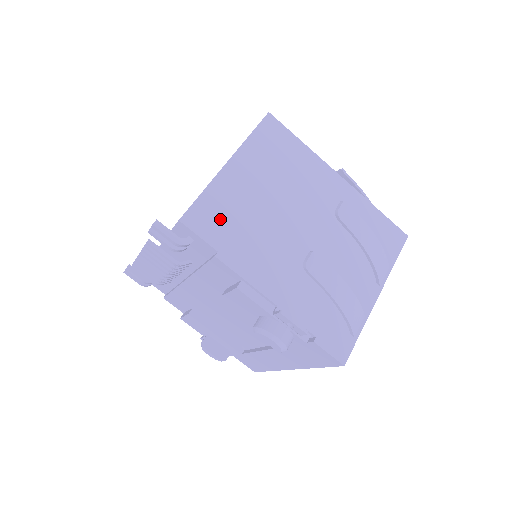
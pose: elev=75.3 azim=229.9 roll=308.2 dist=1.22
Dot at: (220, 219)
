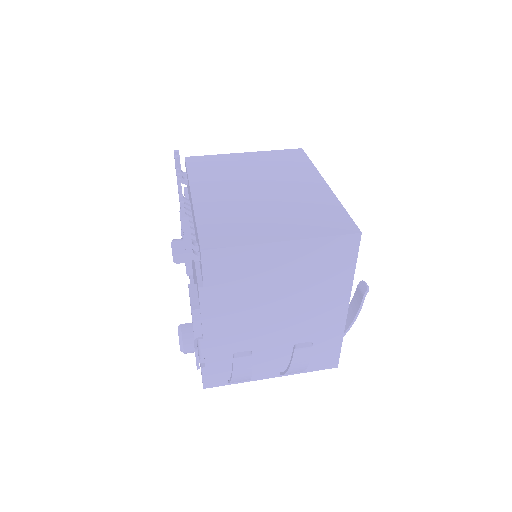
Dot at: (230, 270)
